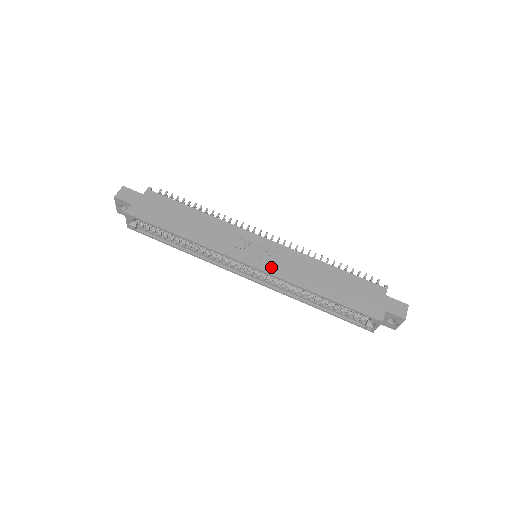
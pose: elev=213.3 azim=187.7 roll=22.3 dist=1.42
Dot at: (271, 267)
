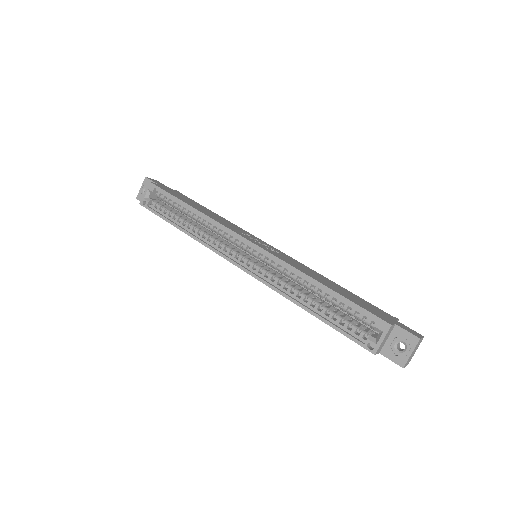
Dot at: (272, 252)
